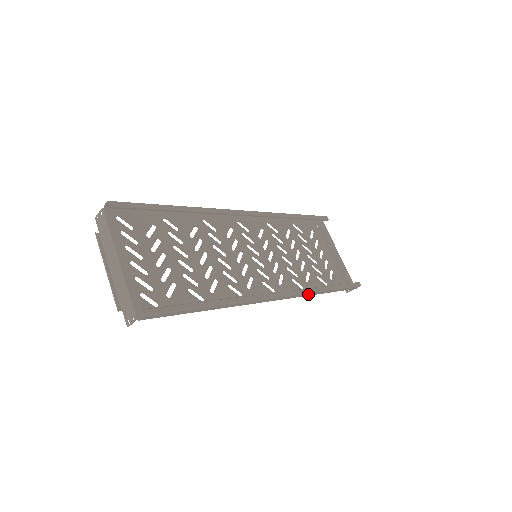
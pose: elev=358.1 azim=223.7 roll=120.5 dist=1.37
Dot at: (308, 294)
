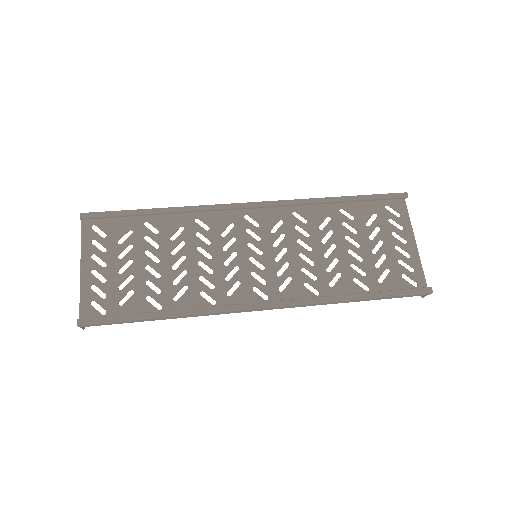
Dot at: (320, 303)
